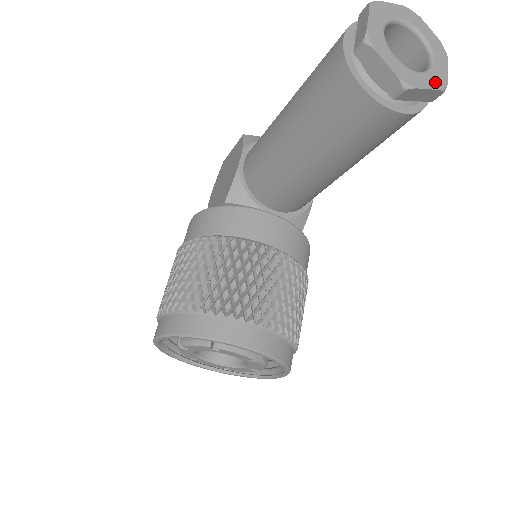
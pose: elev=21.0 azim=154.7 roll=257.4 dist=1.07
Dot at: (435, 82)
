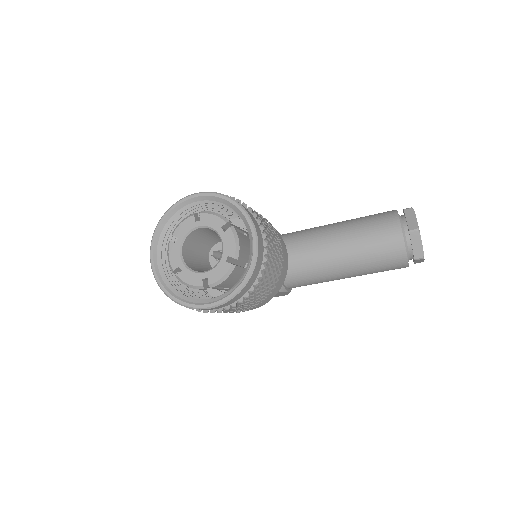
Dot at: occluded
